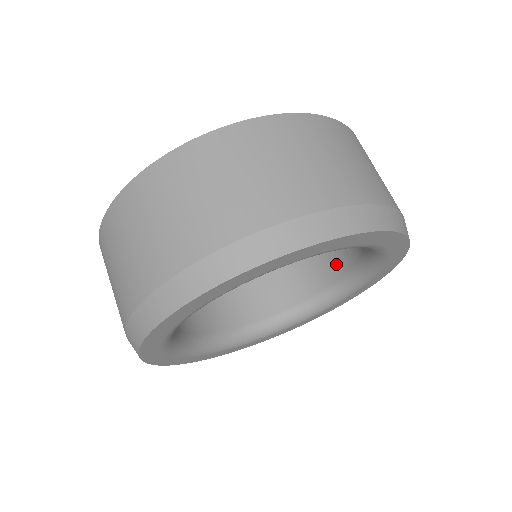
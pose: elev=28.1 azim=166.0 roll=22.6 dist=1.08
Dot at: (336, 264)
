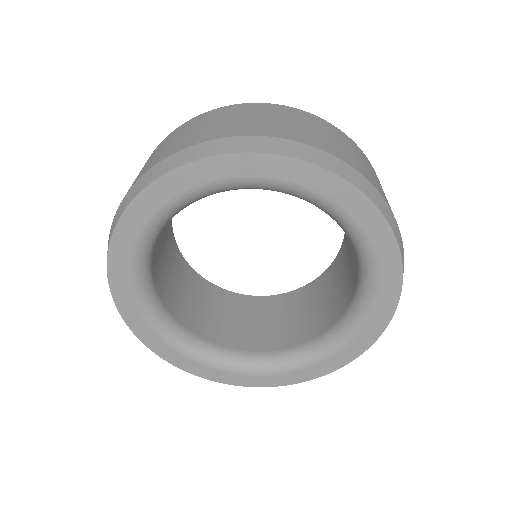
Dot at: (276, 339)
